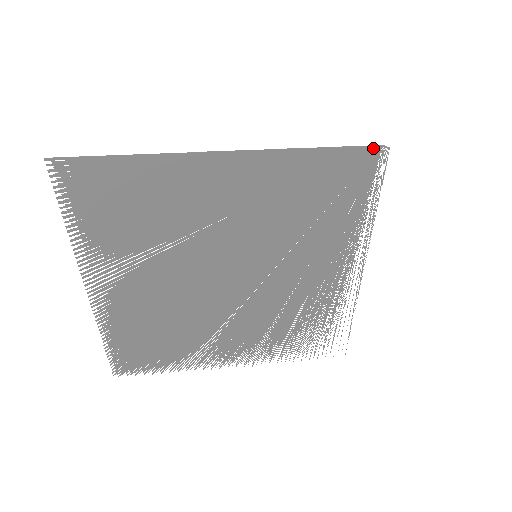
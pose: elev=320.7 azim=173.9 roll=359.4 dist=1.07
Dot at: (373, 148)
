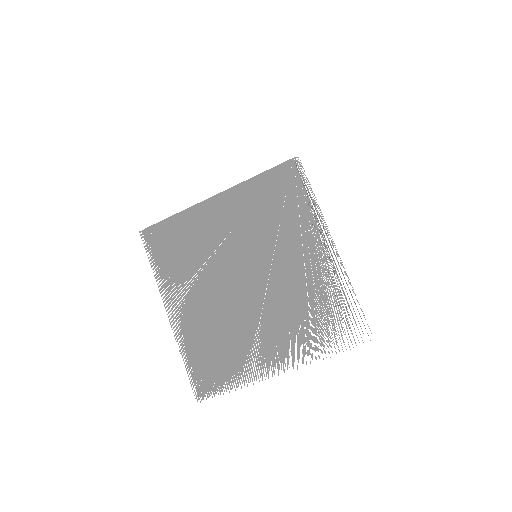
Dot at: (289, 161)
